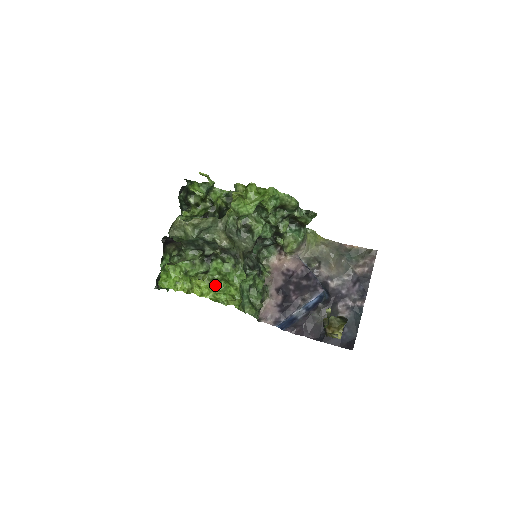
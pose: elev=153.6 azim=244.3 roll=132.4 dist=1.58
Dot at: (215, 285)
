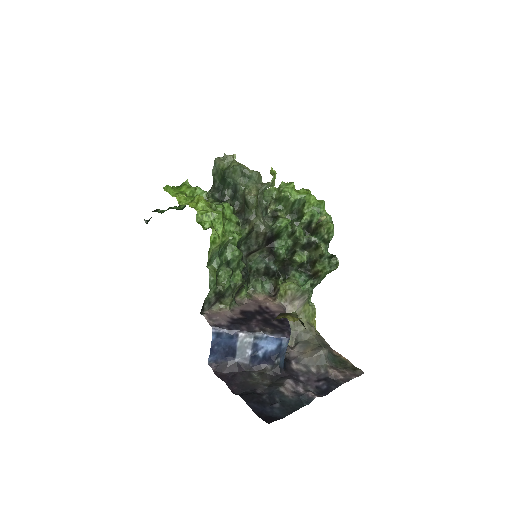
Dot at: occluded
